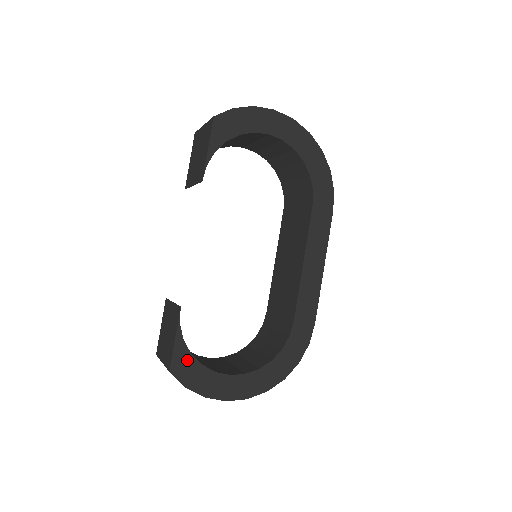
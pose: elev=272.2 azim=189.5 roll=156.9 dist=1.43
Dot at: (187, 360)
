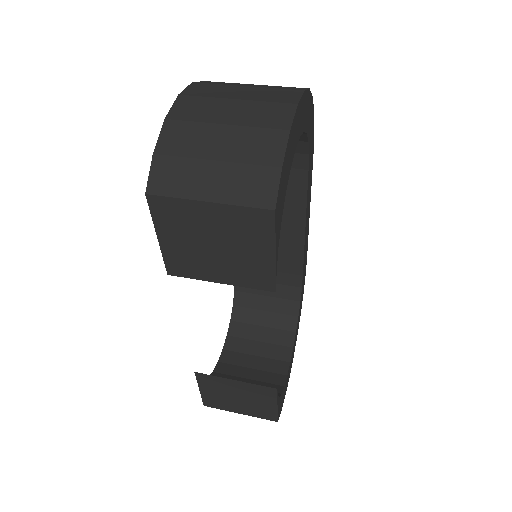
Dot at: (281, 400)
